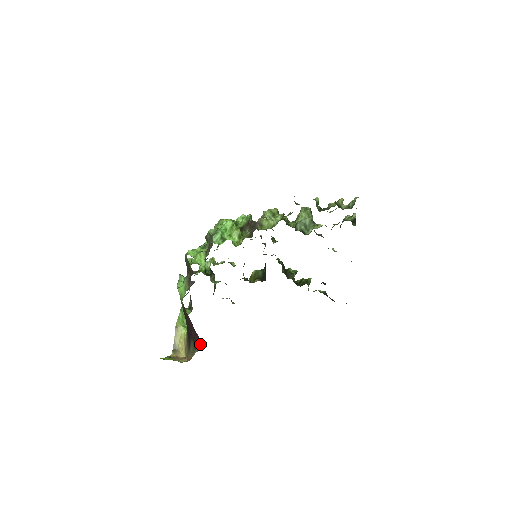
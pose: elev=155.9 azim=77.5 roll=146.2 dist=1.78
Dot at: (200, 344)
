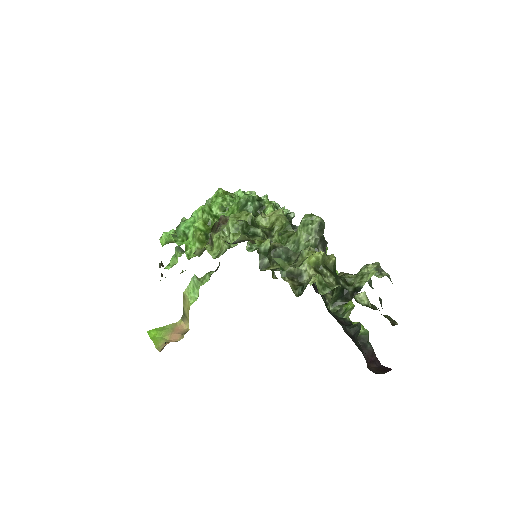
Dot at: occluded
